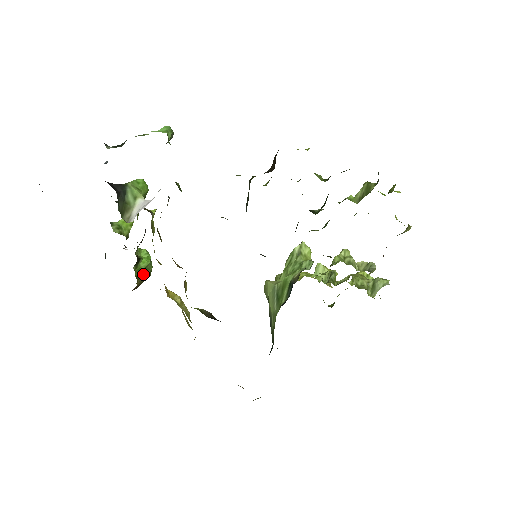
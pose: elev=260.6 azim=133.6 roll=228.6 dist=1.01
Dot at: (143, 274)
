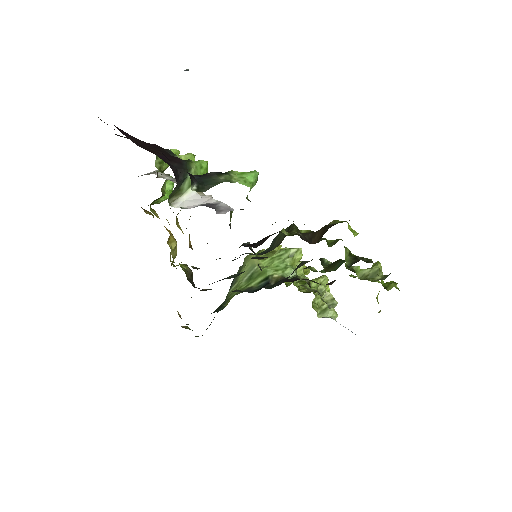
Dot at: occluded
